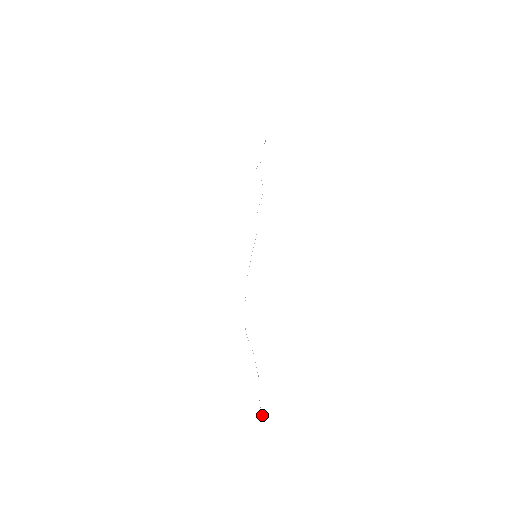
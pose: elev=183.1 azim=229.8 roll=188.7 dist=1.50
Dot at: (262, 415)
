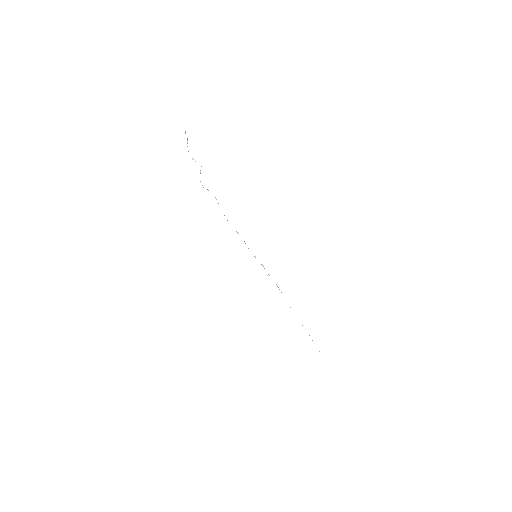
Dot at: occluded
